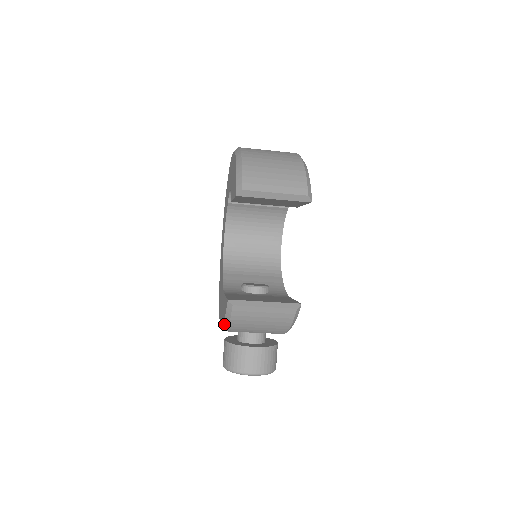
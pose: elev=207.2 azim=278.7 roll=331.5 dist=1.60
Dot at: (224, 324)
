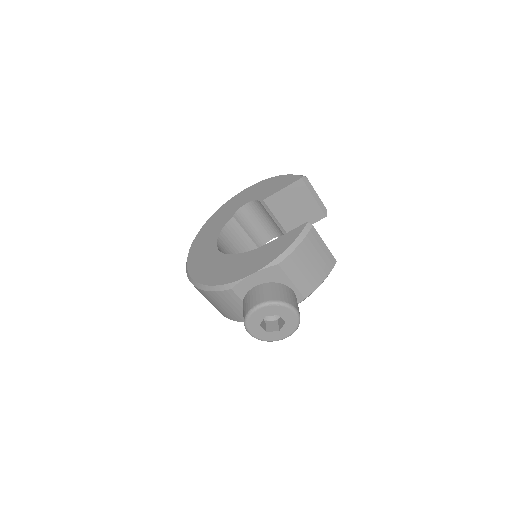
Dot at: (286, 251)
